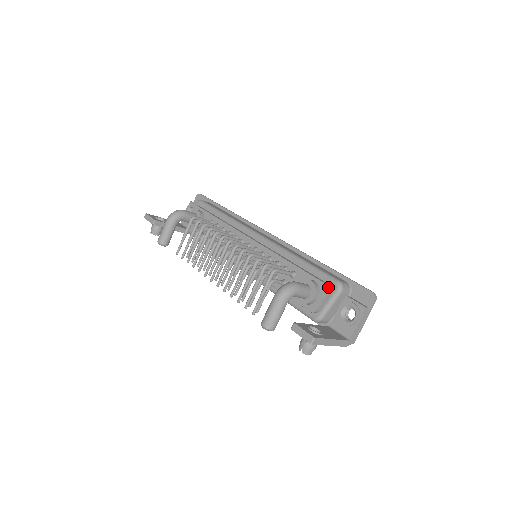
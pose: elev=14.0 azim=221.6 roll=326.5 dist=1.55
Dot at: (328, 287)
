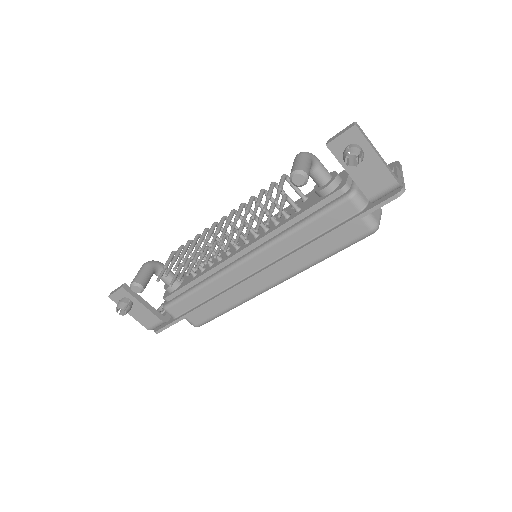
Dot at: occluded
